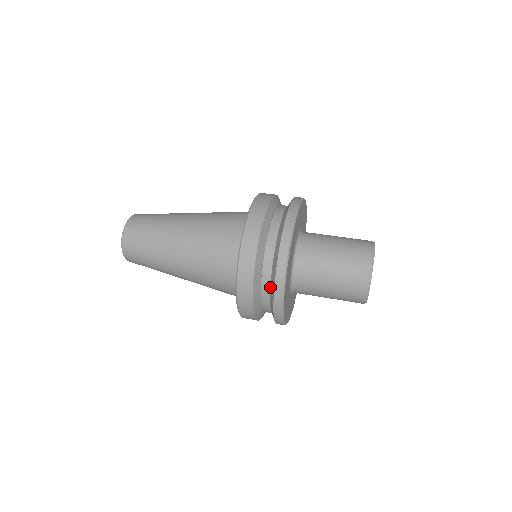
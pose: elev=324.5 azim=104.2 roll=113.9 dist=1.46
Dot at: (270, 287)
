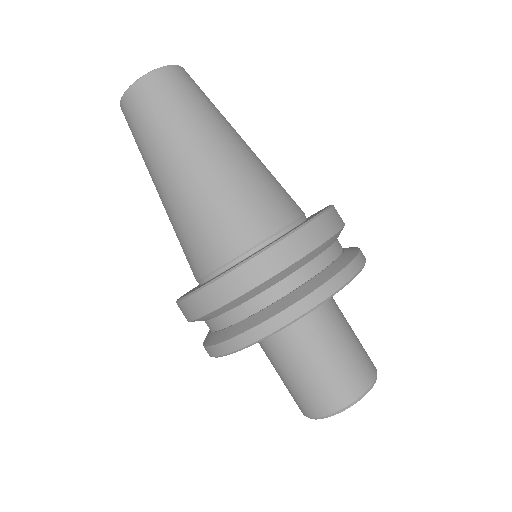
Dot at: (239, 321)
